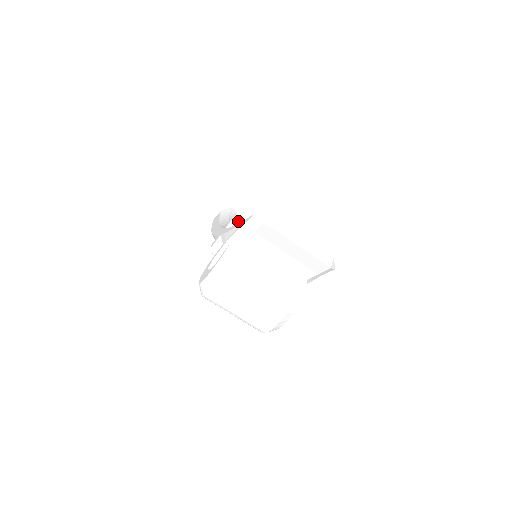
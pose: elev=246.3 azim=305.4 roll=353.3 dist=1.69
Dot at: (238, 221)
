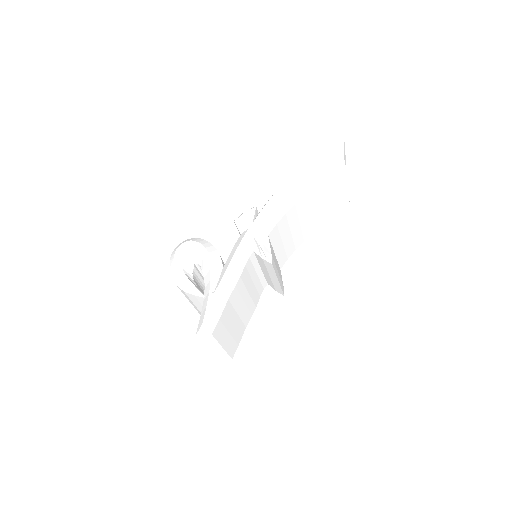
Dot at: (259, 251)
